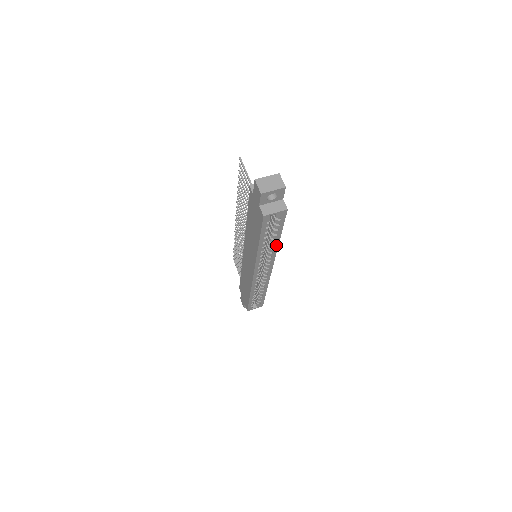
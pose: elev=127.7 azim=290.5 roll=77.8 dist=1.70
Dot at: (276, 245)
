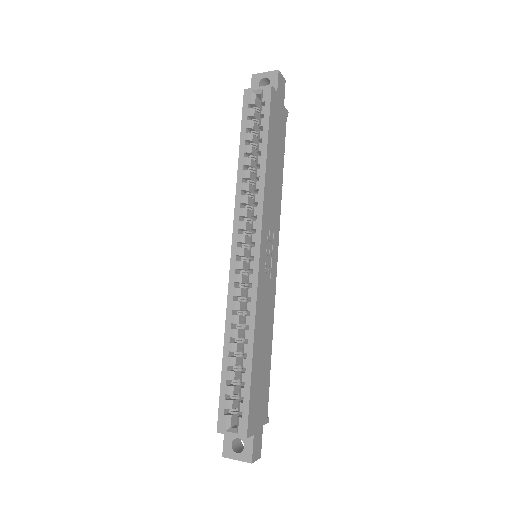
Dot at: (262, 172)
